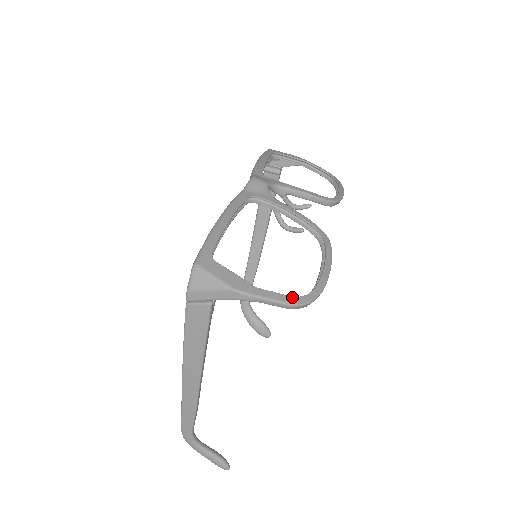
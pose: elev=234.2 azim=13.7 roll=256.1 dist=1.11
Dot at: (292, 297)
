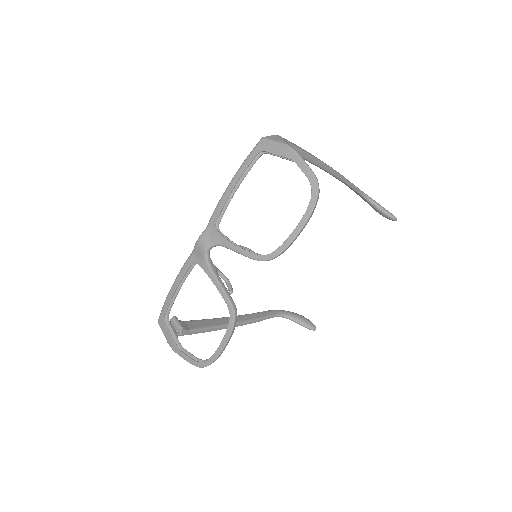
Dot at: (194, 361)
